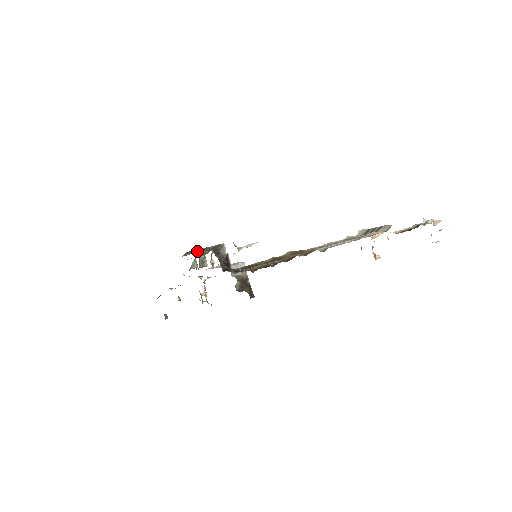
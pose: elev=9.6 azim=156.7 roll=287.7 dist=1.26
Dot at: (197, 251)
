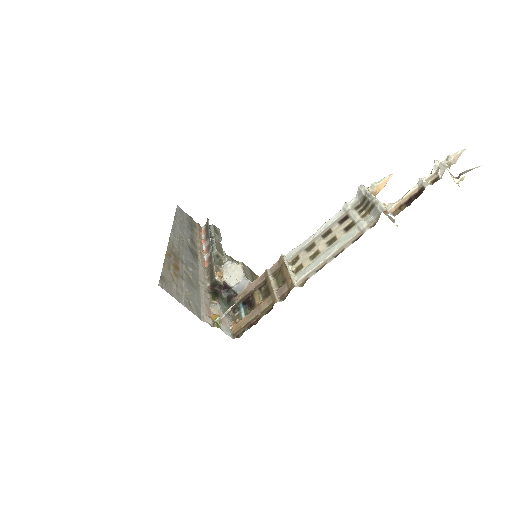
Dot at: (209, 244)
